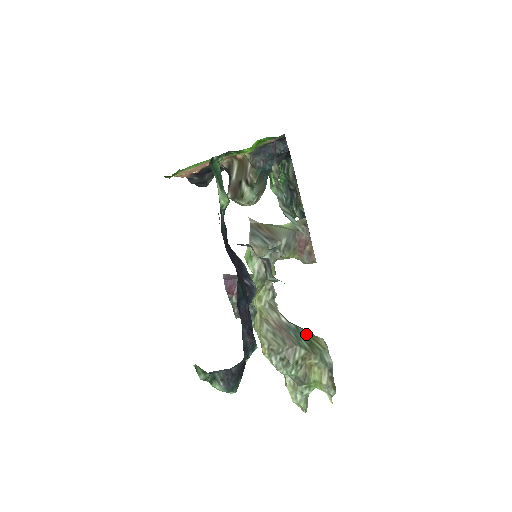
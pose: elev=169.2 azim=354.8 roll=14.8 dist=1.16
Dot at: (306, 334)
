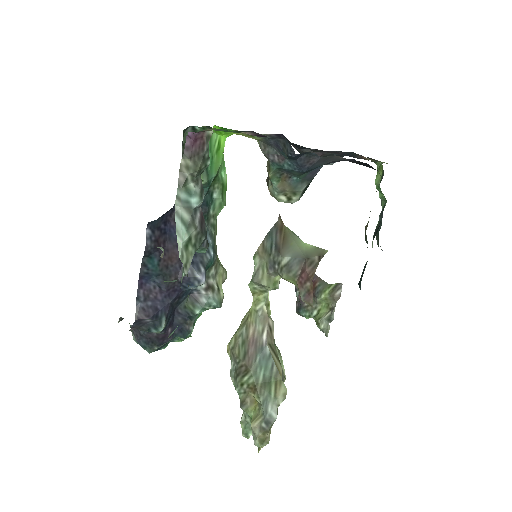
Dot at: (273, 369)
